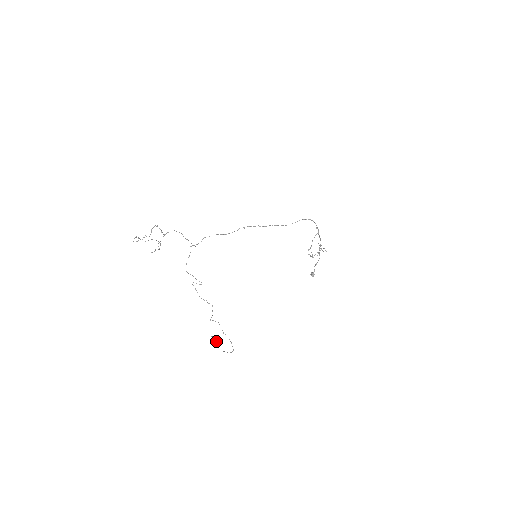
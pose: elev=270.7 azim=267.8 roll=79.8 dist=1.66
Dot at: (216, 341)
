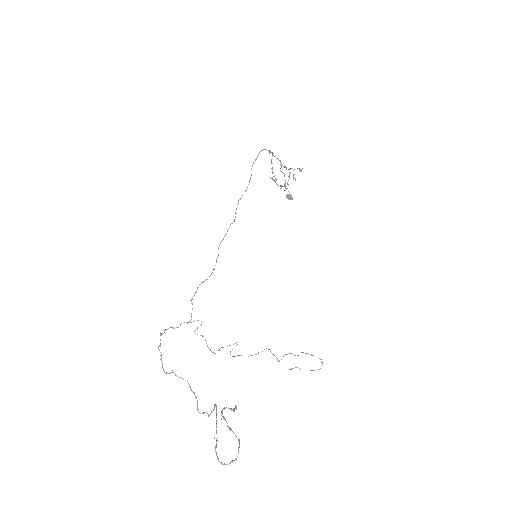
Dot at: occluded
